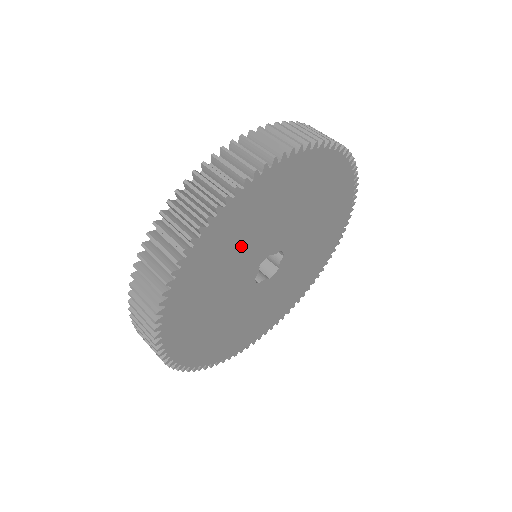
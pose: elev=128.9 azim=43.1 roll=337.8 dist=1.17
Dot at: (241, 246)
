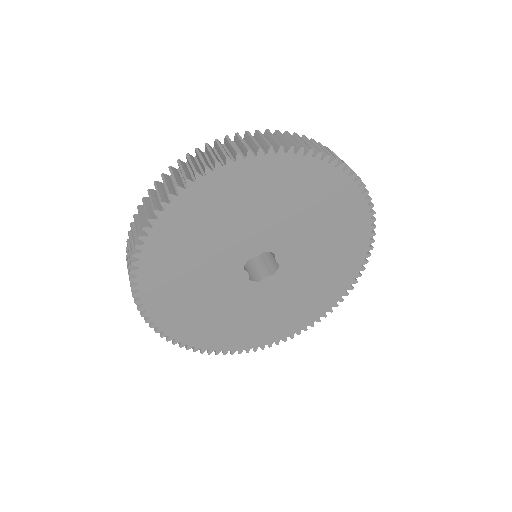
Dot at: (198, 262)
